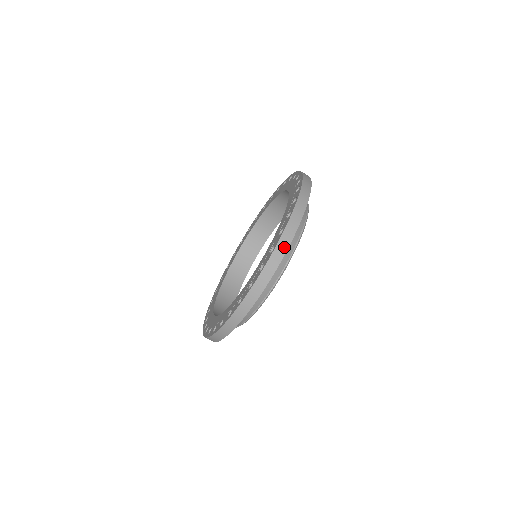
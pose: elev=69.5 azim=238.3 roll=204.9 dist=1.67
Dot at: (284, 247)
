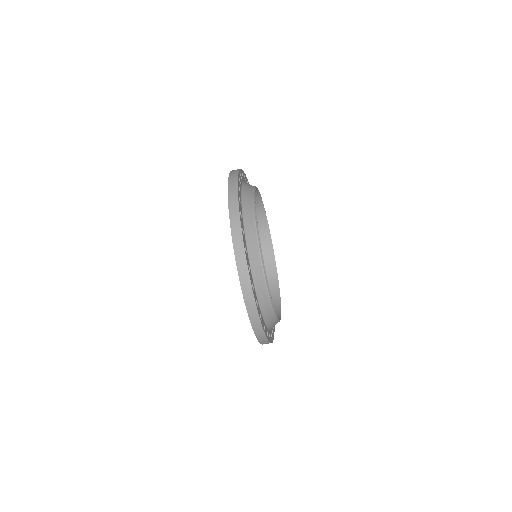
Dot at: (234, 180)
